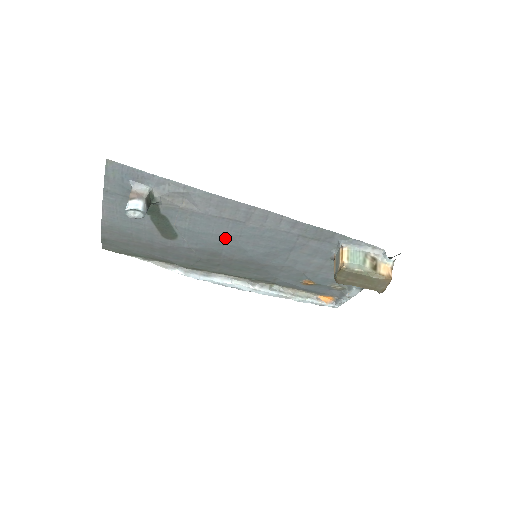
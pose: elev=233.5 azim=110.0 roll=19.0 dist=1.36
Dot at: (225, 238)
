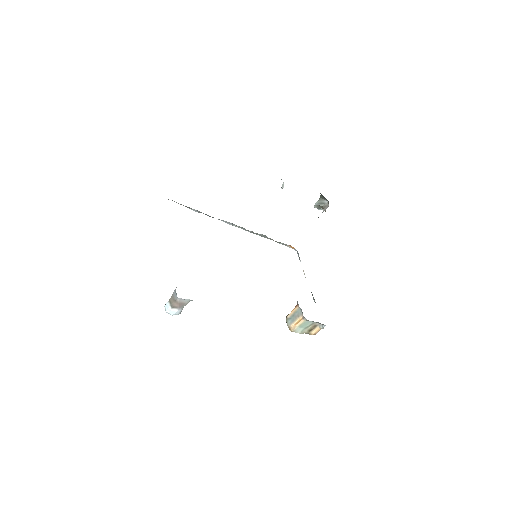
Dot at: occluded
